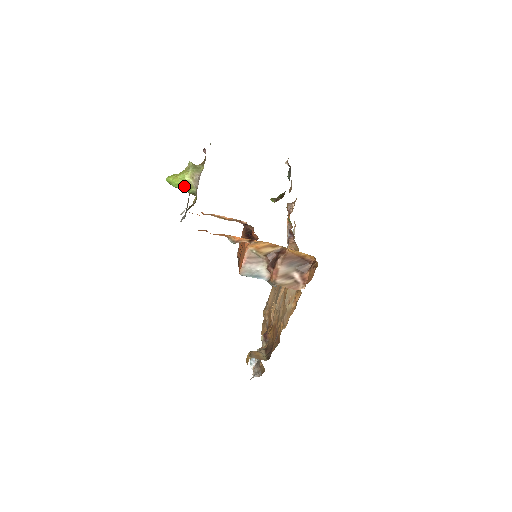
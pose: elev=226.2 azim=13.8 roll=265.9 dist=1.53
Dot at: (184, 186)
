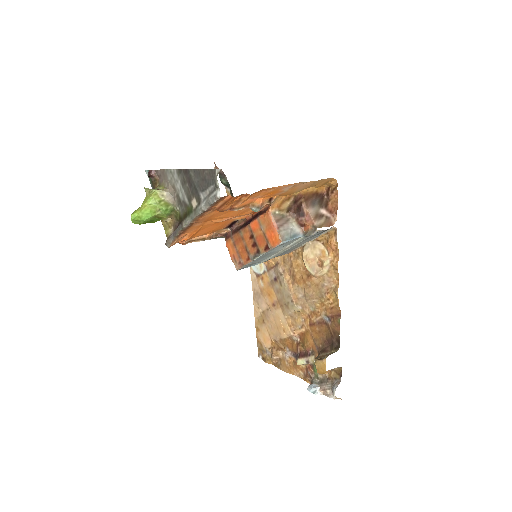
Dot at: (158, 210)
